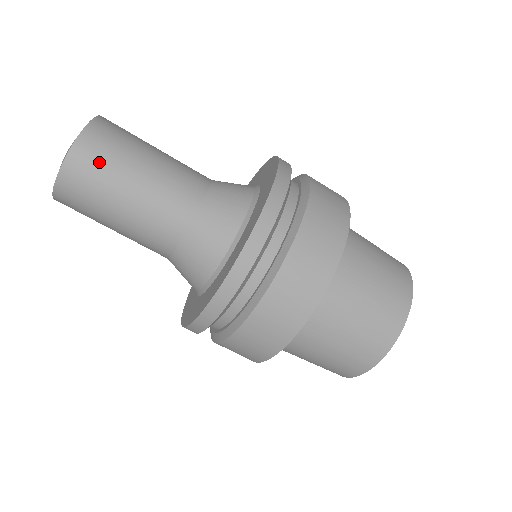
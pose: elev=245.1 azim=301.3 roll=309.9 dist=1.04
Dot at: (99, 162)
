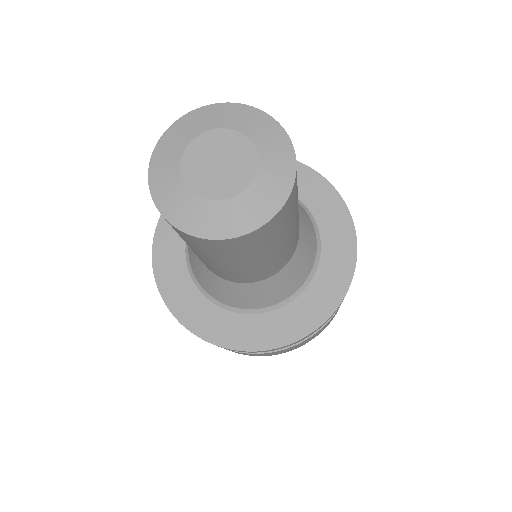
Dot at: (284, 222)
